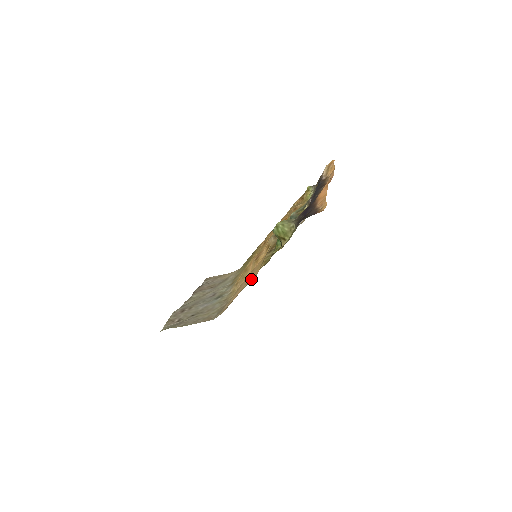
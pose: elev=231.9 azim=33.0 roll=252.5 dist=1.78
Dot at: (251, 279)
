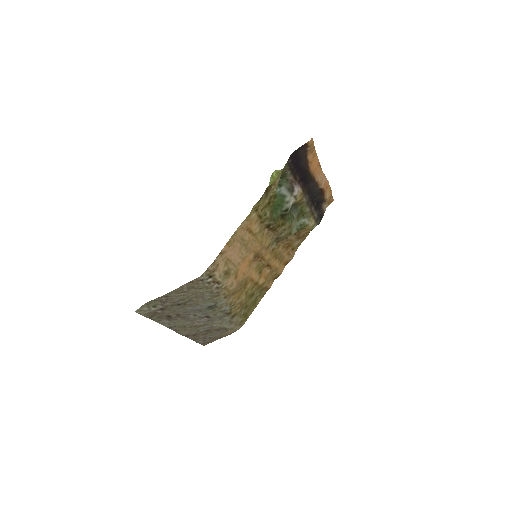
Dot at: (245, 227)
